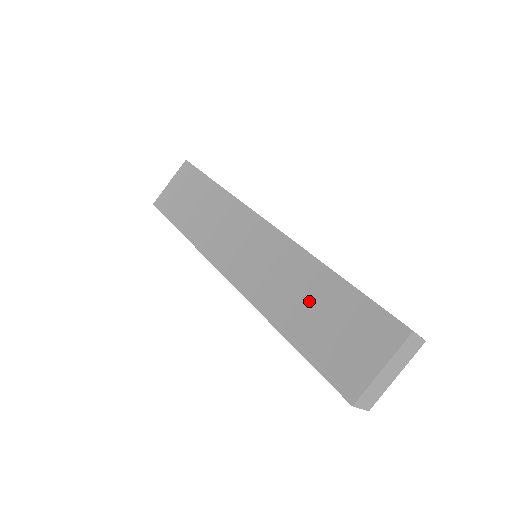
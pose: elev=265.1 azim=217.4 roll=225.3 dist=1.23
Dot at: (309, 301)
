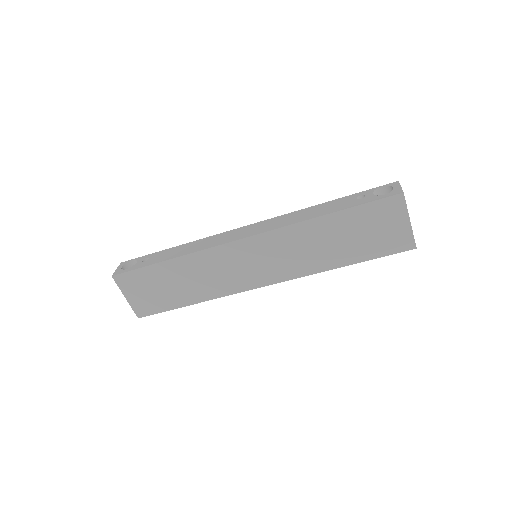
Dot at: (332, 241)
